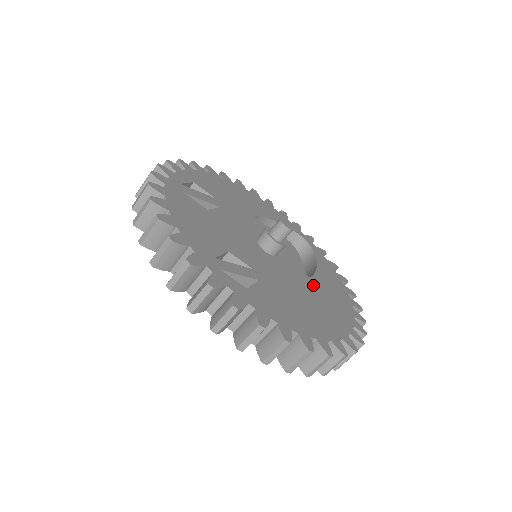
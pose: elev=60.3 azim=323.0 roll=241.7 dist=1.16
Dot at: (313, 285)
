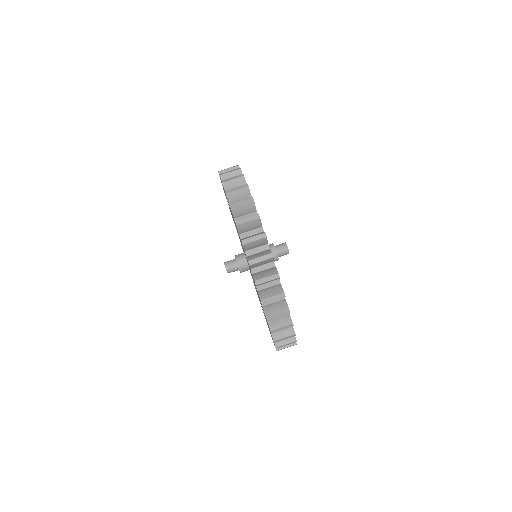
Dot at: occluded
